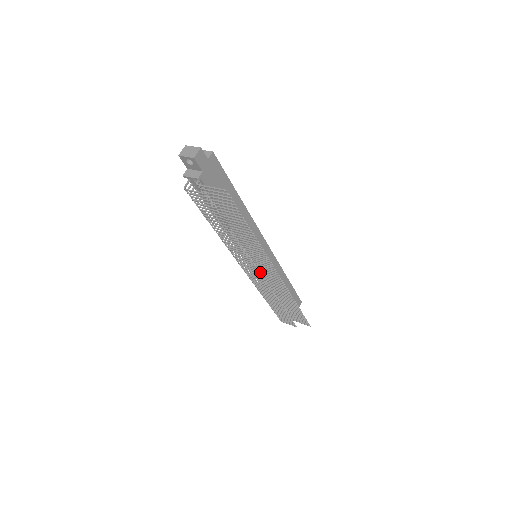
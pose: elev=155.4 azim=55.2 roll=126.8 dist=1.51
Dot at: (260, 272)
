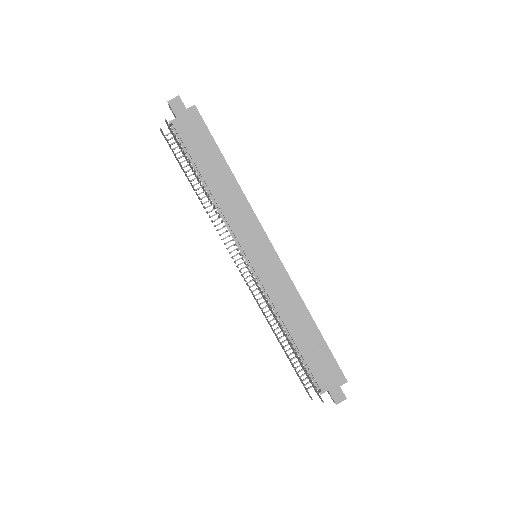
Dot at: occluded
